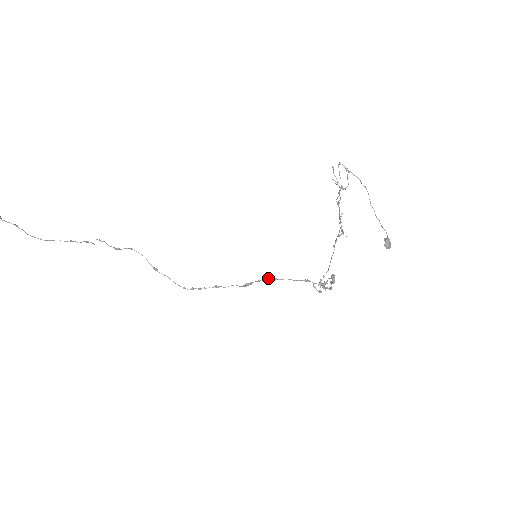
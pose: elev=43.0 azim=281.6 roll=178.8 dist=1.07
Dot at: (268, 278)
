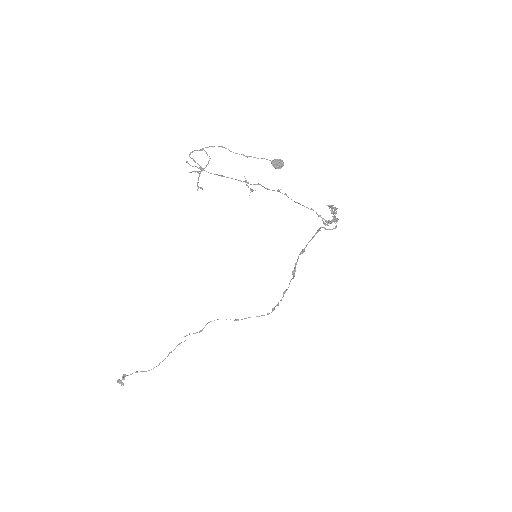
Dot at: occluded
